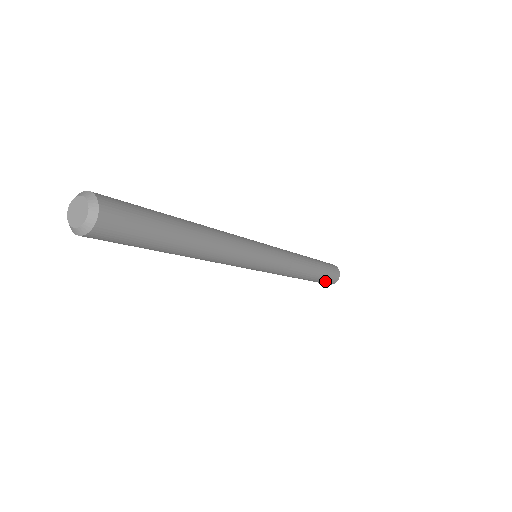
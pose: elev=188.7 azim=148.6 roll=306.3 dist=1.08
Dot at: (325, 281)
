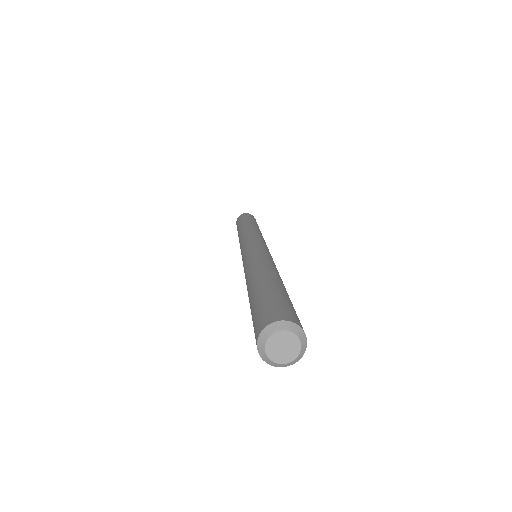
Dot at: occluded
